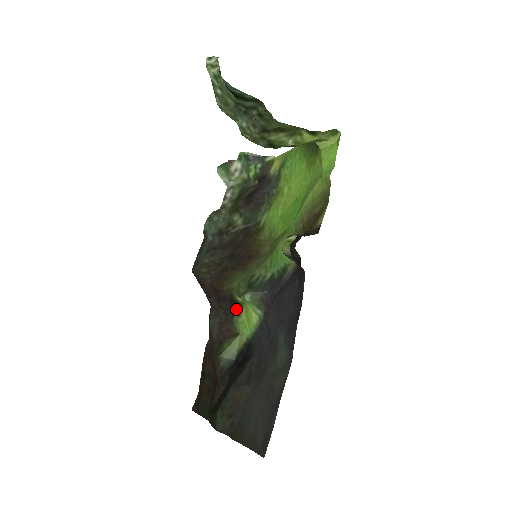
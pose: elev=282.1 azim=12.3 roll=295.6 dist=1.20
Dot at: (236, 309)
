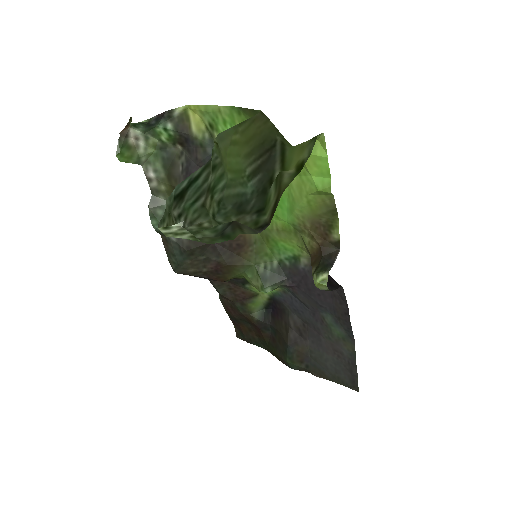
Dot at: (245, 281)
